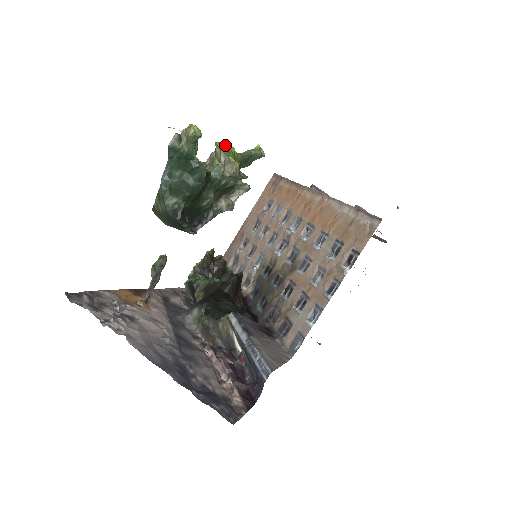
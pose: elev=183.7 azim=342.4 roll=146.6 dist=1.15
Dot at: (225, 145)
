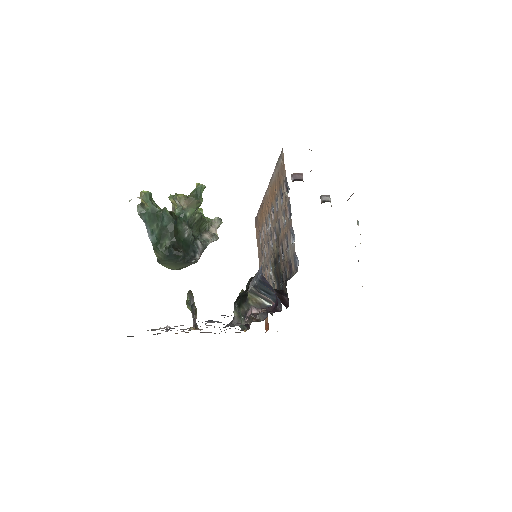
Dot at: occluded
